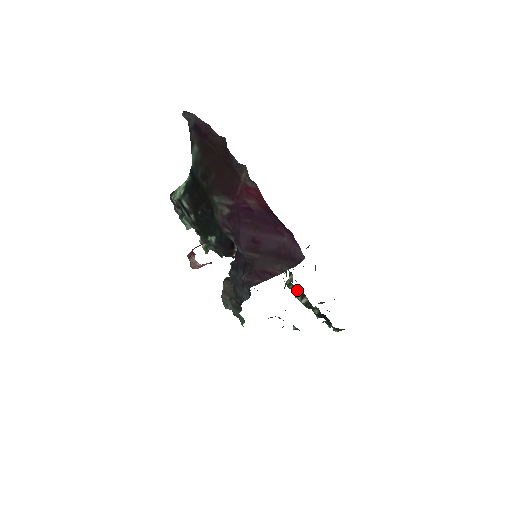
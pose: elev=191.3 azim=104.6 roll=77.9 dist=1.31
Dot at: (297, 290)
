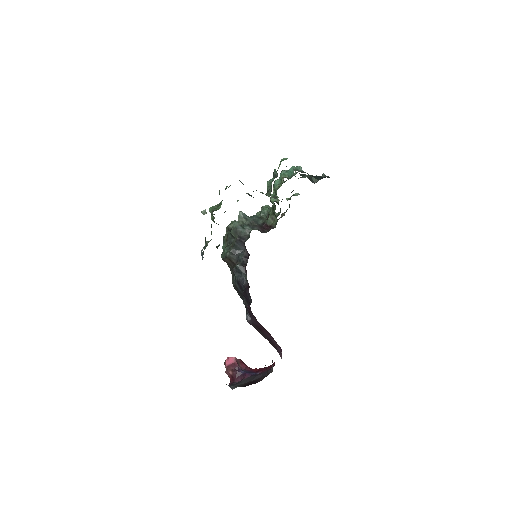
Dot at: occluded
